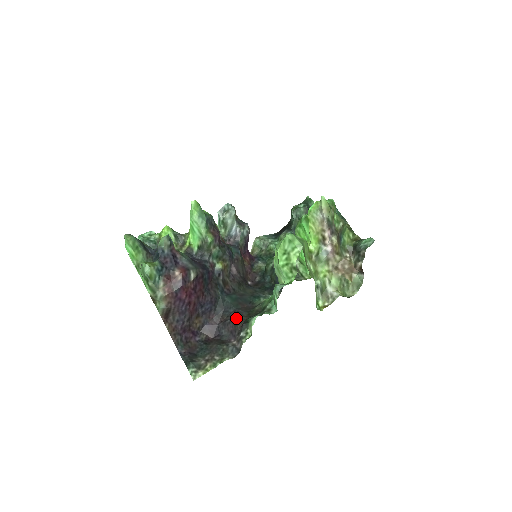
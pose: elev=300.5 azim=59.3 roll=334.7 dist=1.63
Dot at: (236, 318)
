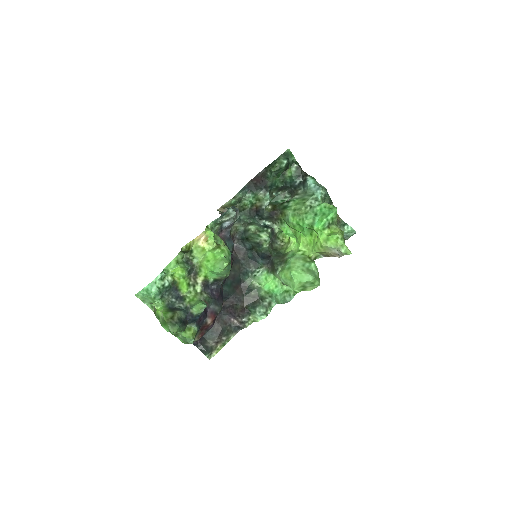
Dot at: (236, 305)
